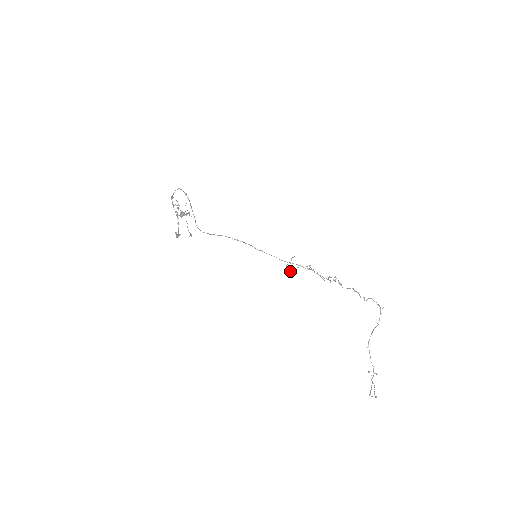
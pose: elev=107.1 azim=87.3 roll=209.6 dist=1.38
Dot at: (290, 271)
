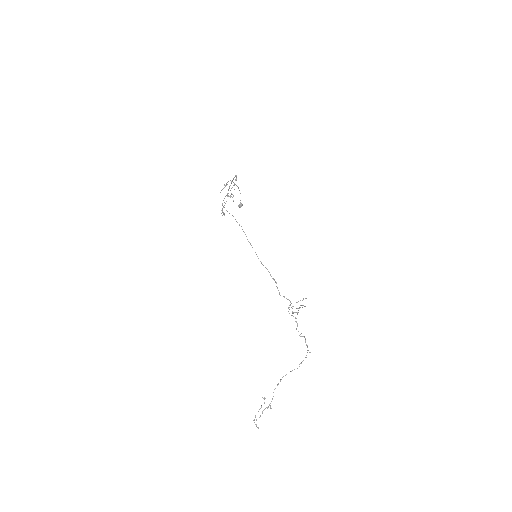
Dot at: (296, 308)
